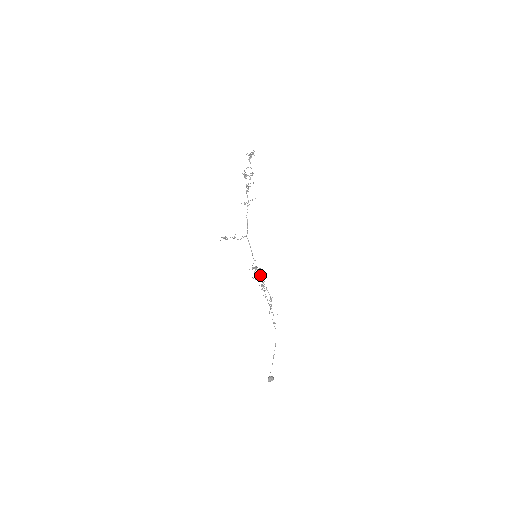
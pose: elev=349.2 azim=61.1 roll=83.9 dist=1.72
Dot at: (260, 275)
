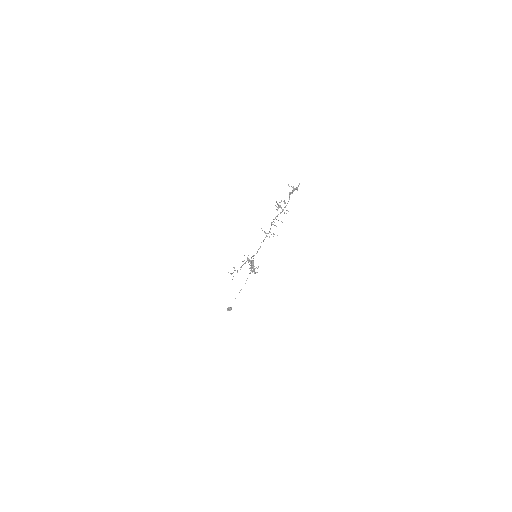
Dot at: (253, 267)
